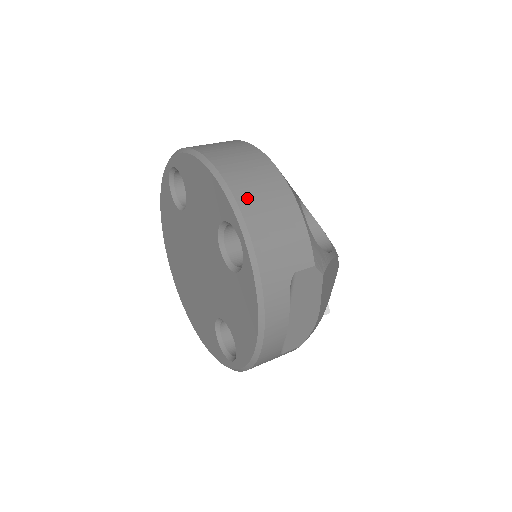
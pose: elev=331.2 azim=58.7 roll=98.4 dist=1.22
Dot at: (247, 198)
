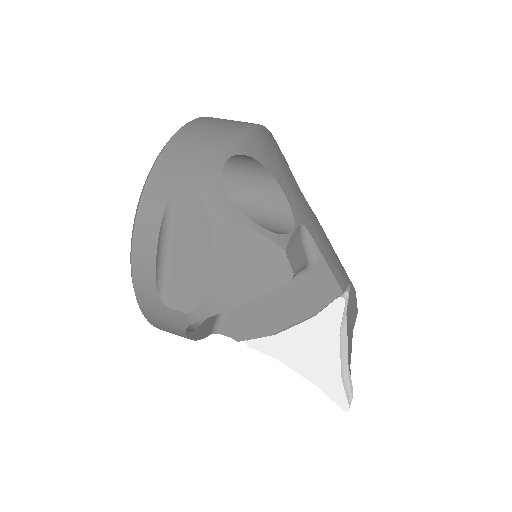
Dot at: (190, 130)
